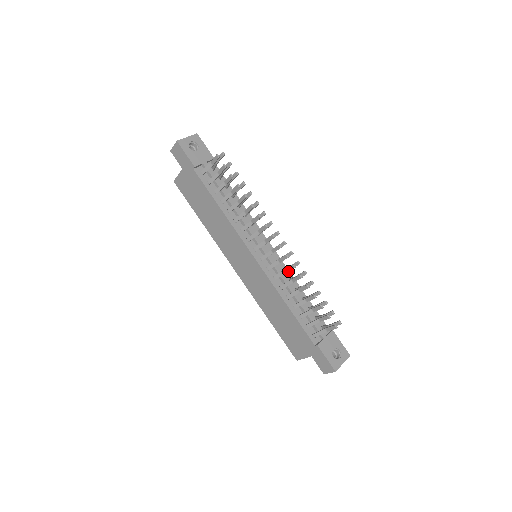
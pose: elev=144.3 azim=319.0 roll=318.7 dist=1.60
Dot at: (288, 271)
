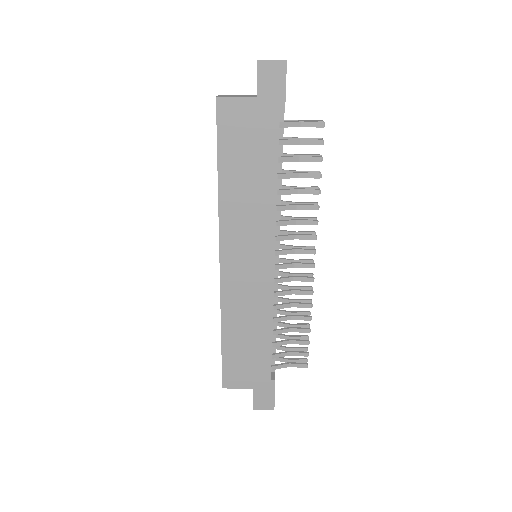
Dot at: (298, 294)
